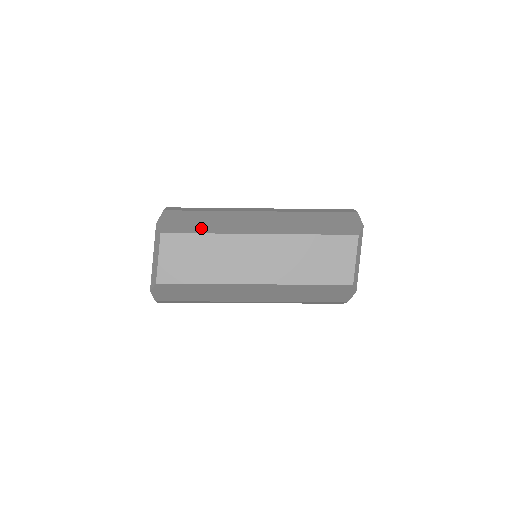
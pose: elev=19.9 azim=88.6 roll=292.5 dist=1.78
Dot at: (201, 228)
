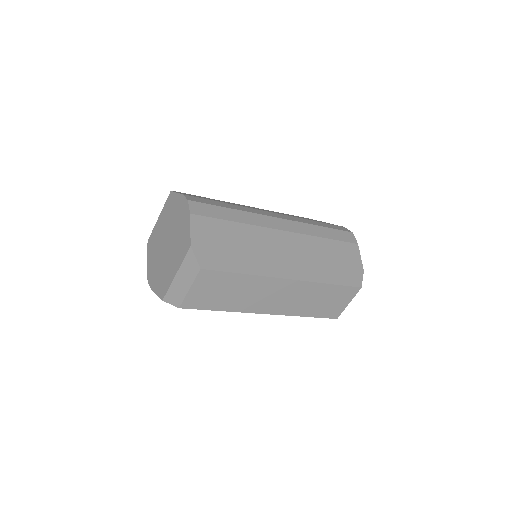
Dot at: (237, 262)
